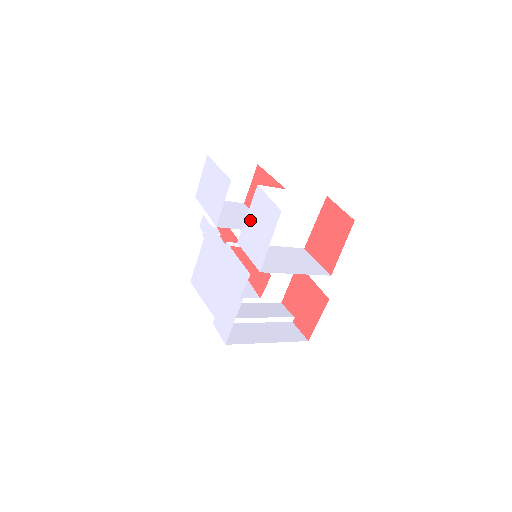
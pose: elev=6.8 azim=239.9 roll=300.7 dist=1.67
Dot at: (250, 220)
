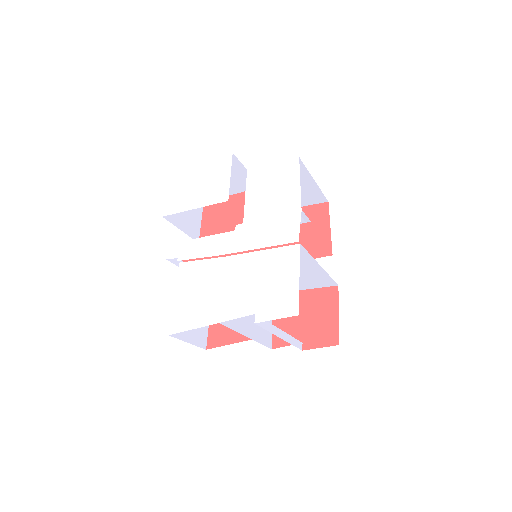
Dot at: (254, 198)
